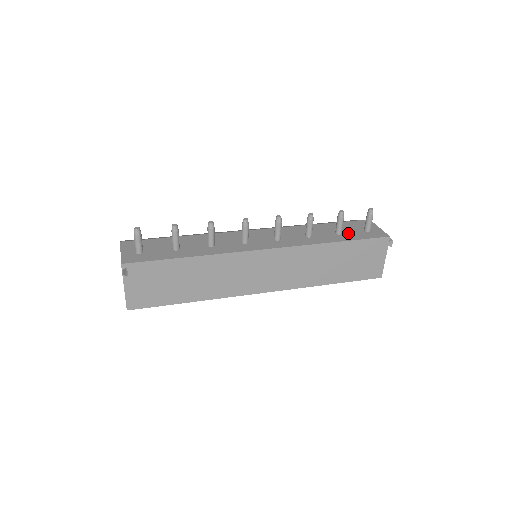
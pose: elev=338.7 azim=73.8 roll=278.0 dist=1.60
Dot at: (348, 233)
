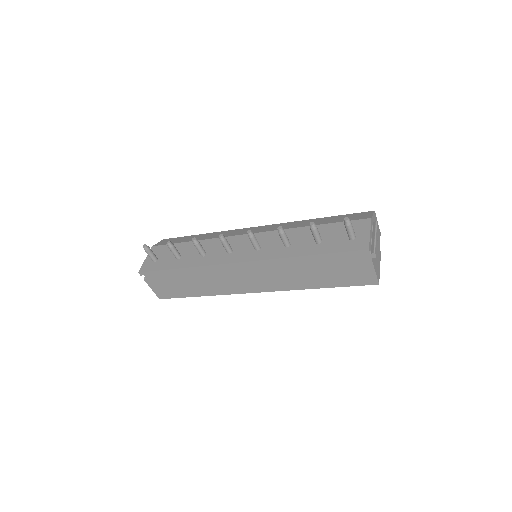
Dot at: (328, 242)
